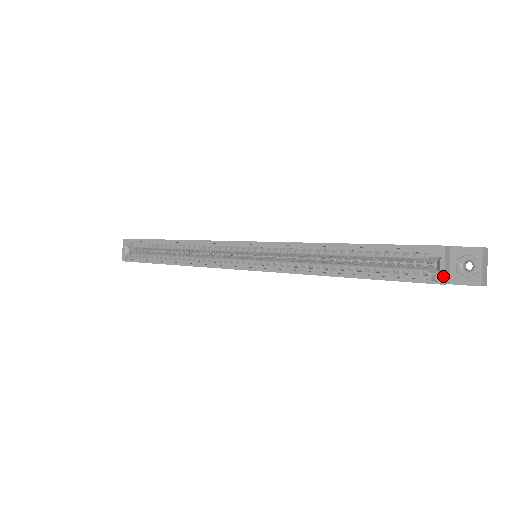
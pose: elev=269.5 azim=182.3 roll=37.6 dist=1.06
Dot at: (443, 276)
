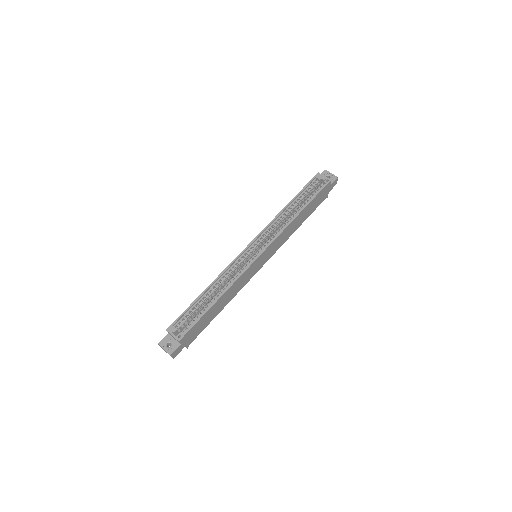
Dot at: (328, 178)
